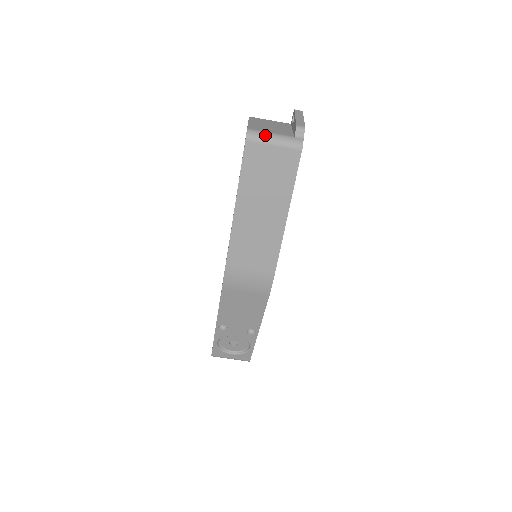
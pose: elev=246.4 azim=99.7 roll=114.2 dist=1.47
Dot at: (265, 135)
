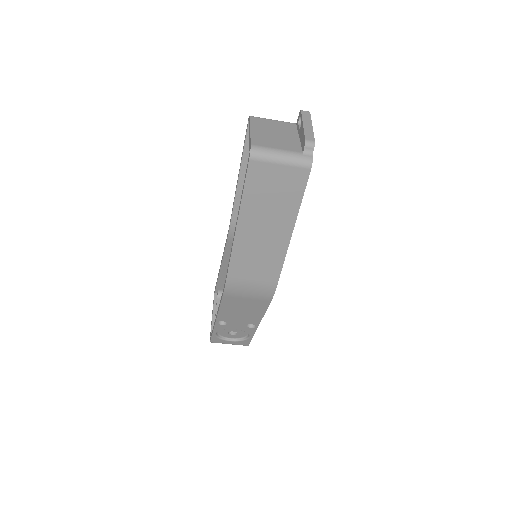
Dot at: (271, 153)
